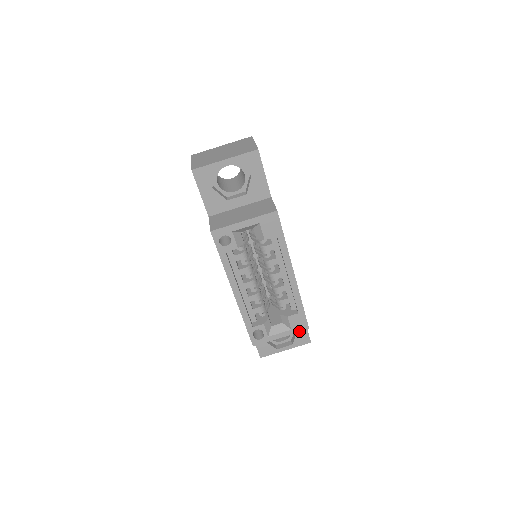
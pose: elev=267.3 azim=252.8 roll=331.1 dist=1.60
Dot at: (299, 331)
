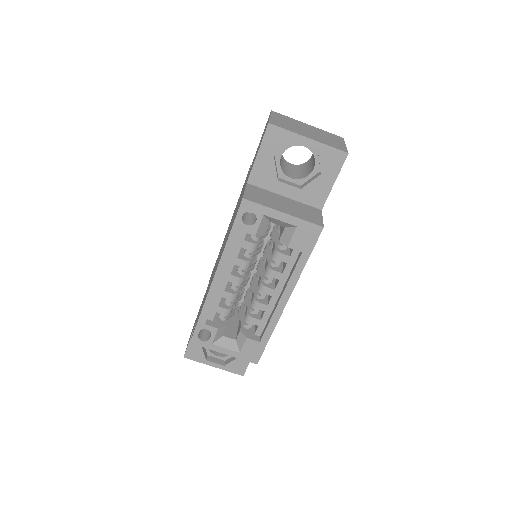
Dot at: (246, 359)
